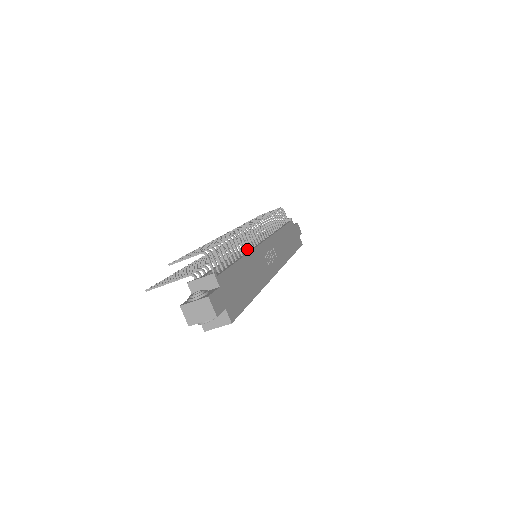
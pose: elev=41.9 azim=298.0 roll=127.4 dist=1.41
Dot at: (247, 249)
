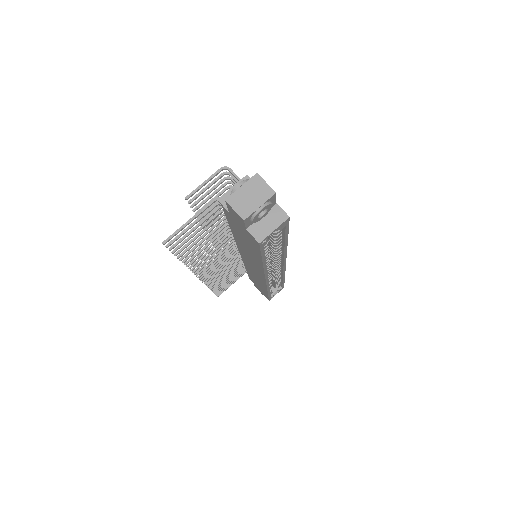
Dot at: occluded
